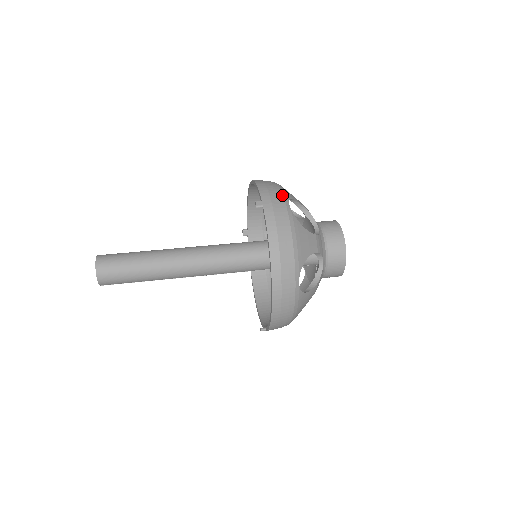
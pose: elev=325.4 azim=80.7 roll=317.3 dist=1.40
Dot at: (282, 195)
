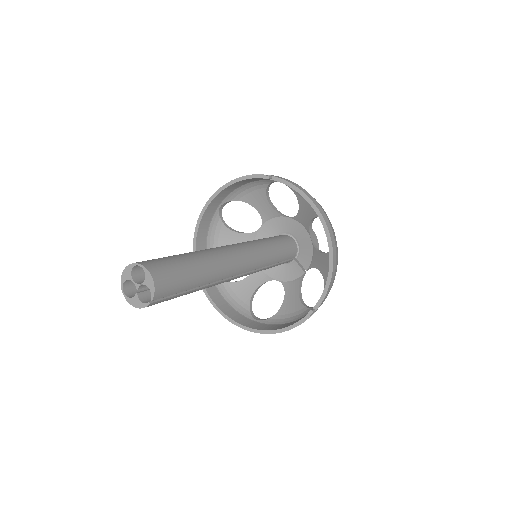
Dot at: occluded
